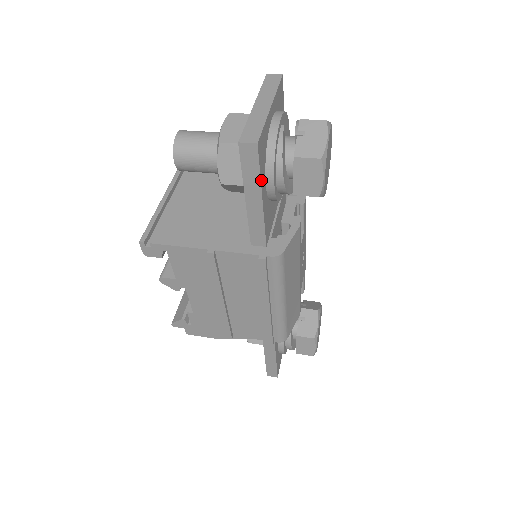
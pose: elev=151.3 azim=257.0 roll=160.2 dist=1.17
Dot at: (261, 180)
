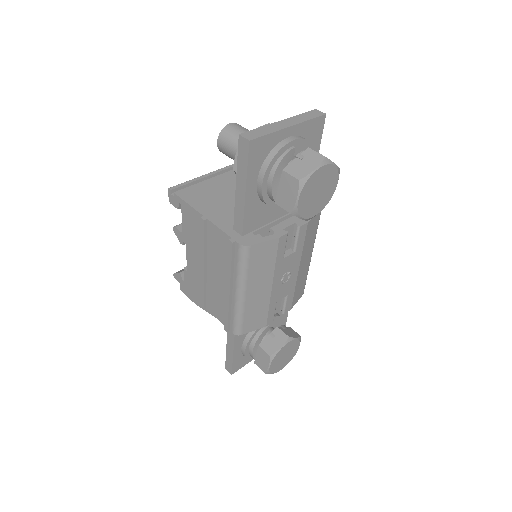
Dot at: (248, 174)
